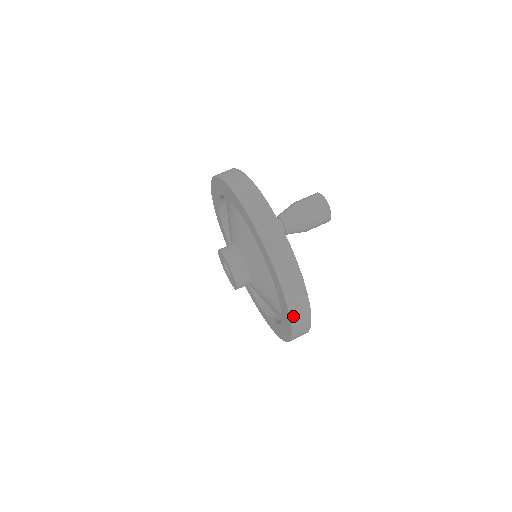
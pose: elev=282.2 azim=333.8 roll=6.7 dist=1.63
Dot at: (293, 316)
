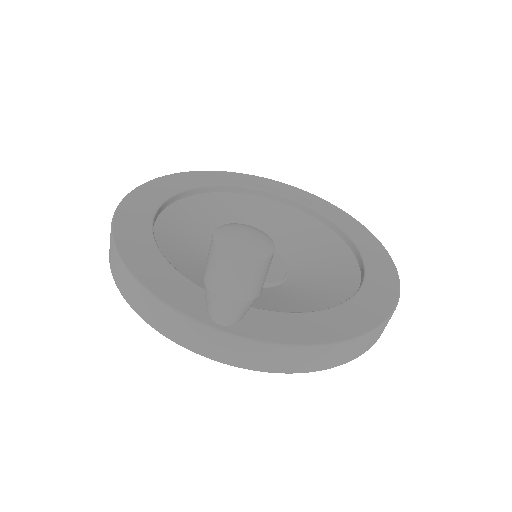
Dot at: (356, 356)
